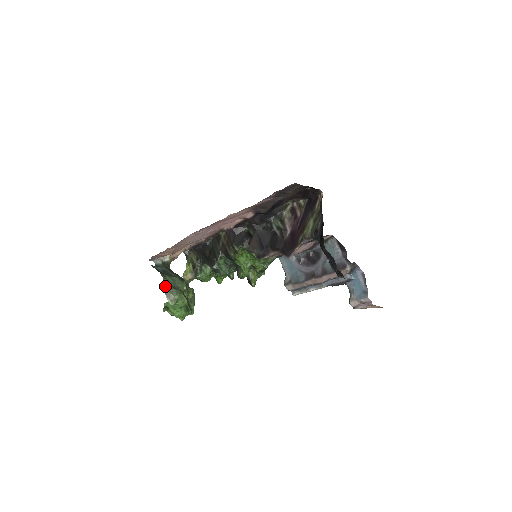
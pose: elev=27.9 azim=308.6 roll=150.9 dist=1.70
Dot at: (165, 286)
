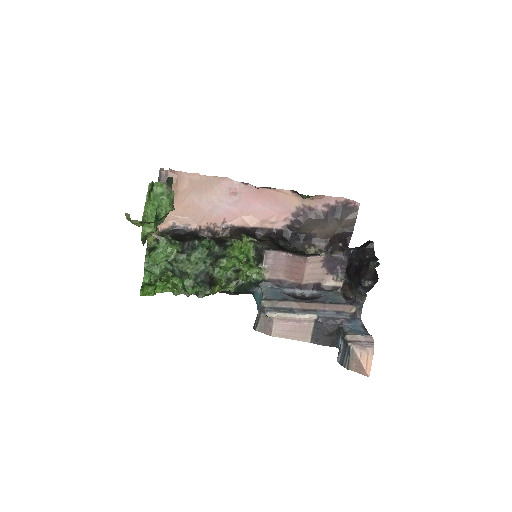
Dot at: (168, 181)
